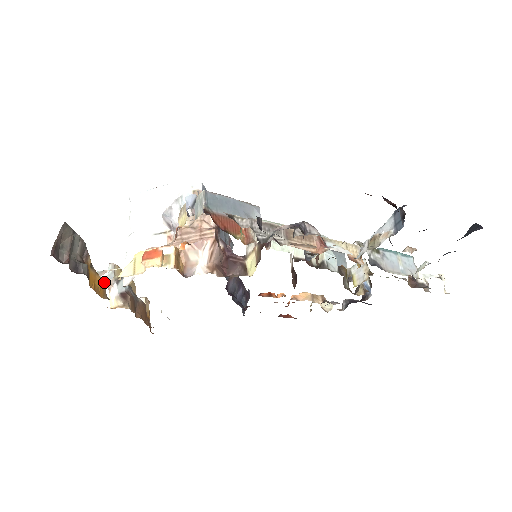
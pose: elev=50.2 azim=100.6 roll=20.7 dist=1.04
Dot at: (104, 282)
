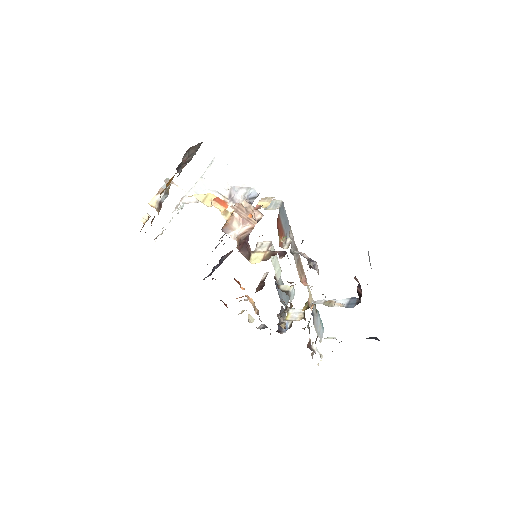
Dot at: occluded
